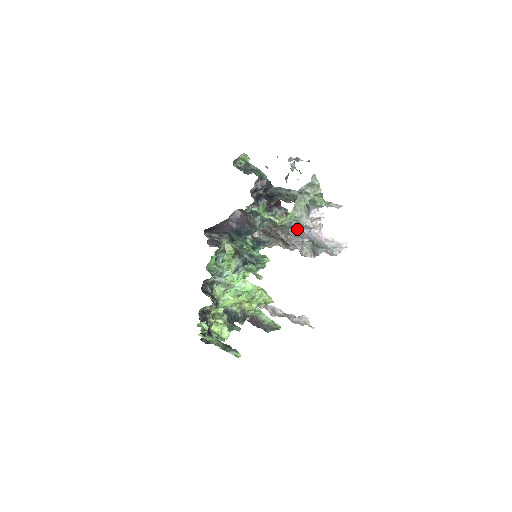
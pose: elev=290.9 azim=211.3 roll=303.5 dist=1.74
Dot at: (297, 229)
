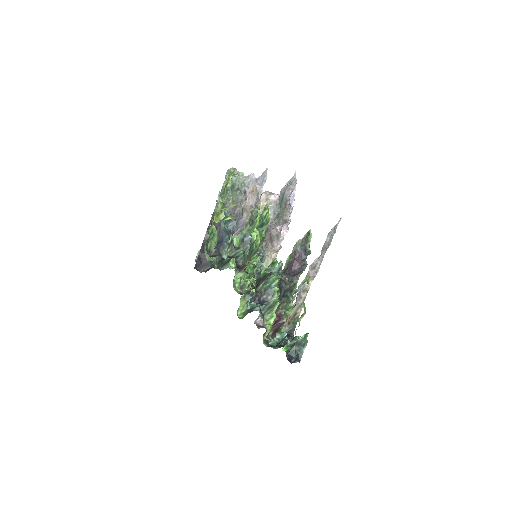
Dot at: (249, 192)
